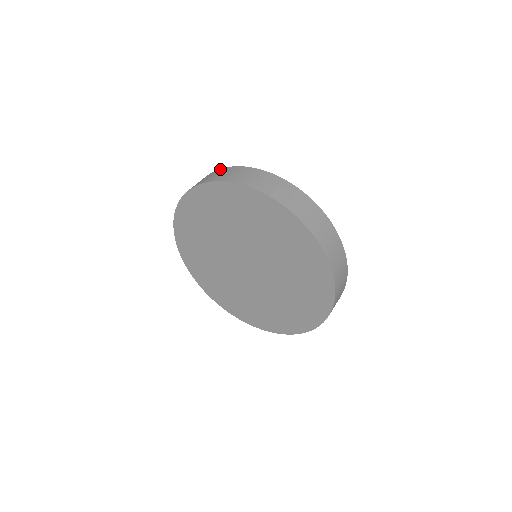
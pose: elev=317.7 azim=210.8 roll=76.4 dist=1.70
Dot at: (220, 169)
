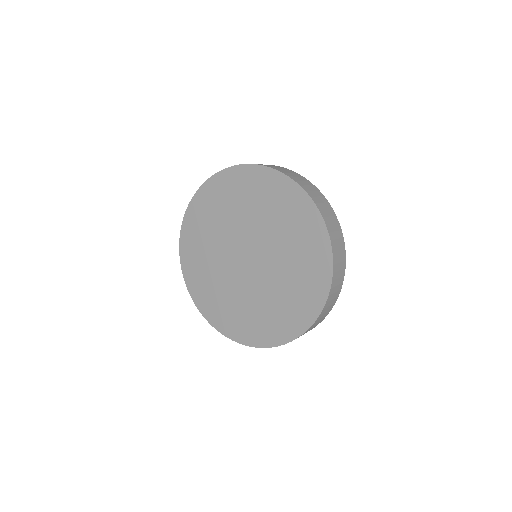
Dot at: occluded
